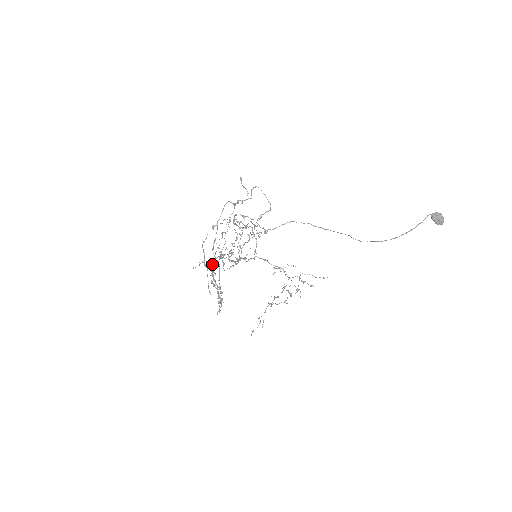
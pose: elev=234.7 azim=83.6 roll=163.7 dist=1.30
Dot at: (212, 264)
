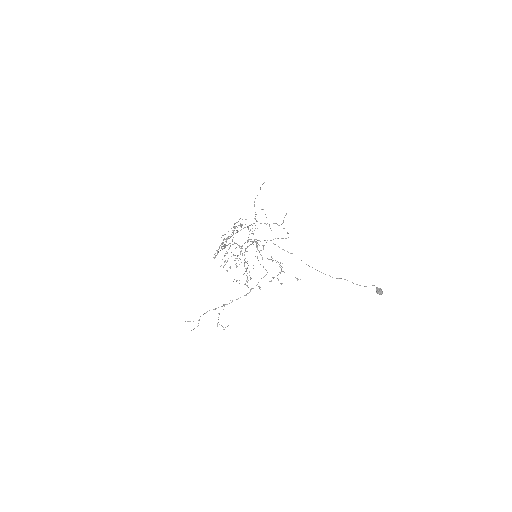
Dot at: occluded
